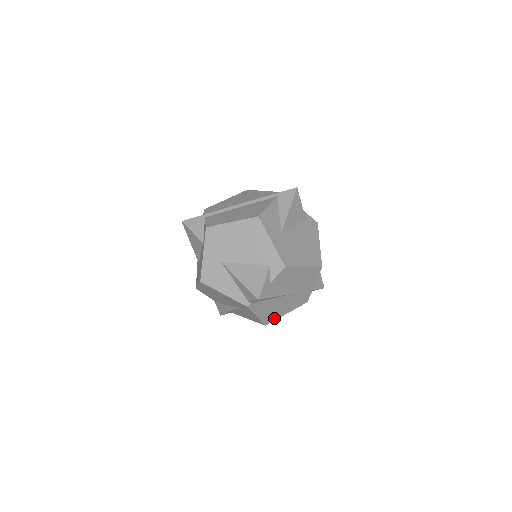
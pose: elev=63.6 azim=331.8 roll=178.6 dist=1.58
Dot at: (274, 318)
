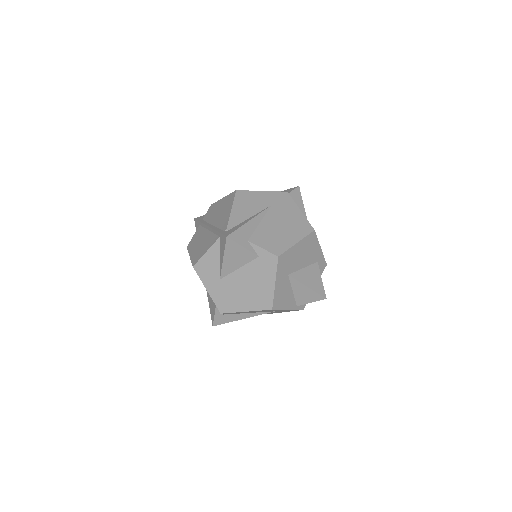
Dot at: occluded
